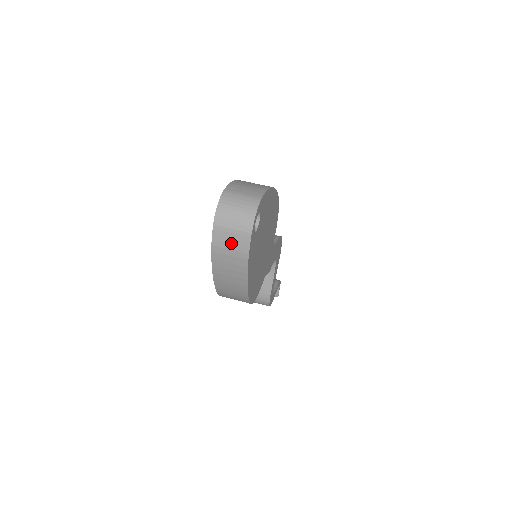
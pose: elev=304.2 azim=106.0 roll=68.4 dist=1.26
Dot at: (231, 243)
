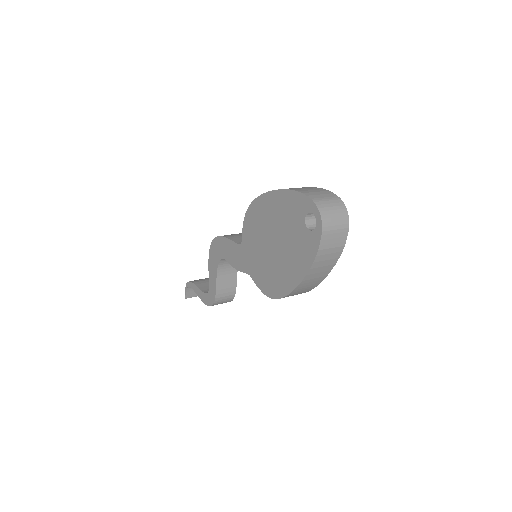
Dot at: (334, 242)
